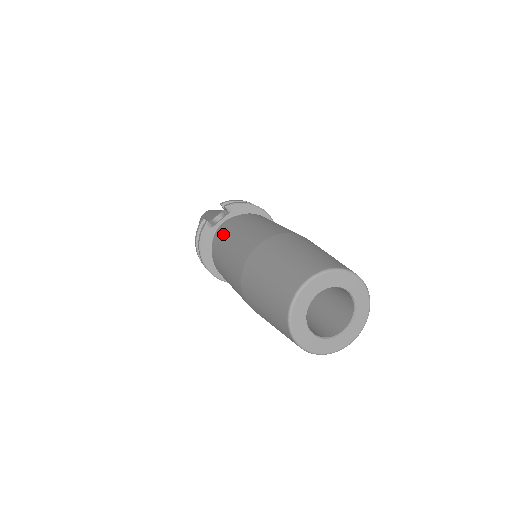
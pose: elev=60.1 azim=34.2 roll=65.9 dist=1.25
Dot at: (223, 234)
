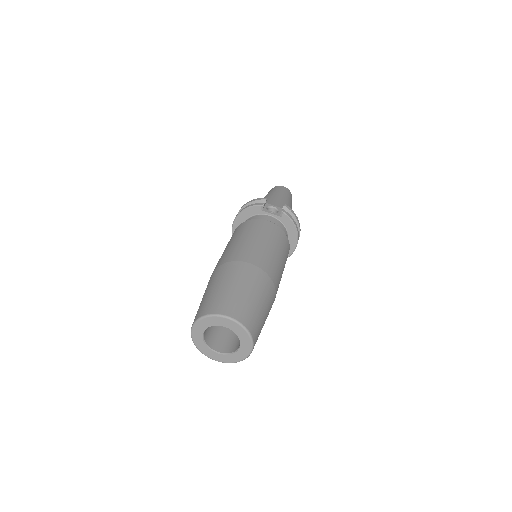
Dot at: (256, 226)
